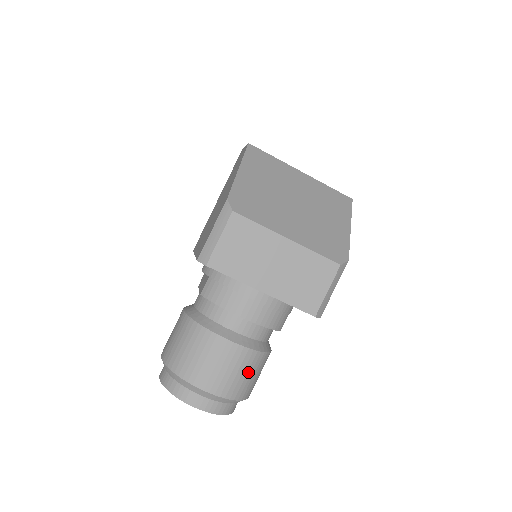
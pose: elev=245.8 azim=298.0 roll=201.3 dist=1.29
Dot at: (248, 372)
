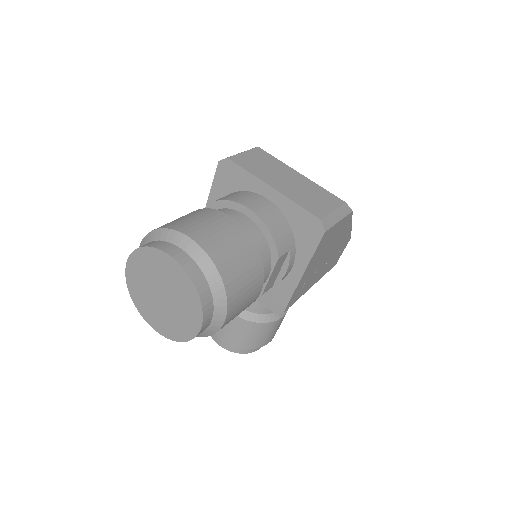
Dot at: (239, 253)
